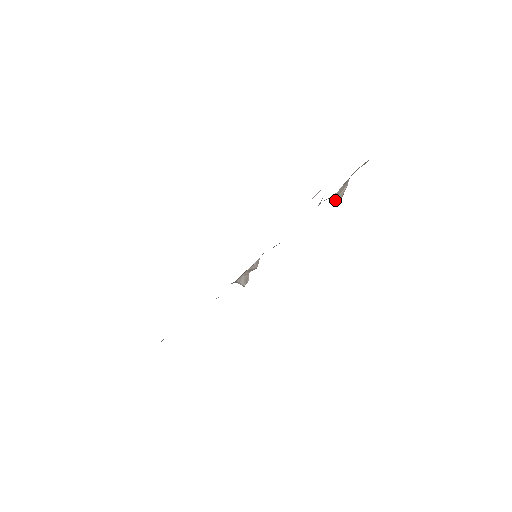
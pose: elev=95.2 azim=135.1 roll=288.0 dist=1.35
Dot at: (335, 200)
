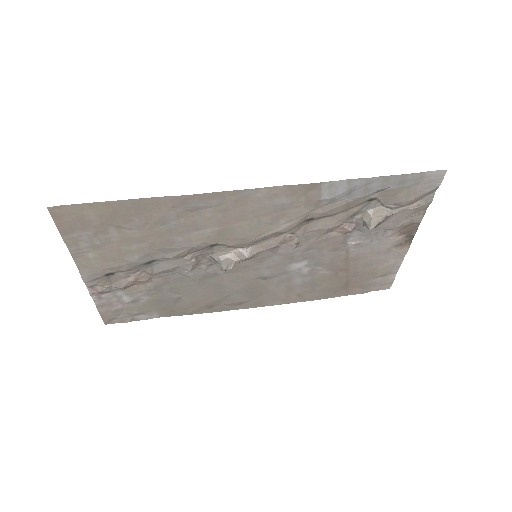
Dot at: (367, 223)
